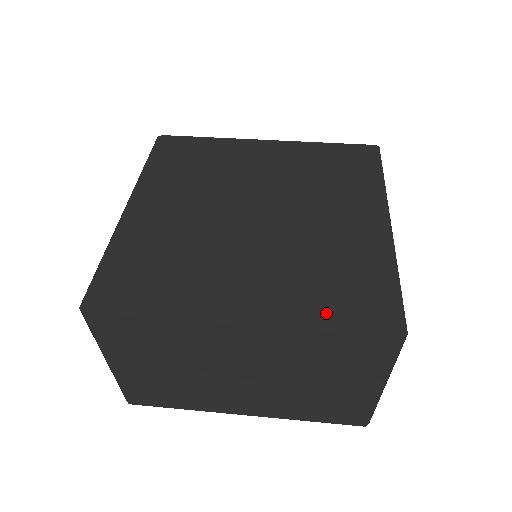
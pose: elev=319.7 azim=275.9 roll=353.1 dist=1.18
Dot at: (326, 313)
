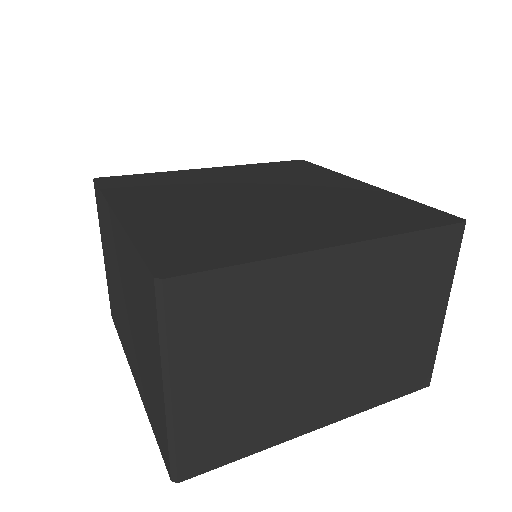
Dot at: (397, 224)
